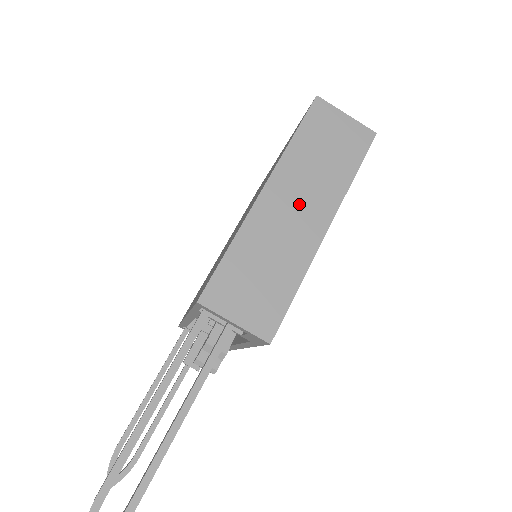
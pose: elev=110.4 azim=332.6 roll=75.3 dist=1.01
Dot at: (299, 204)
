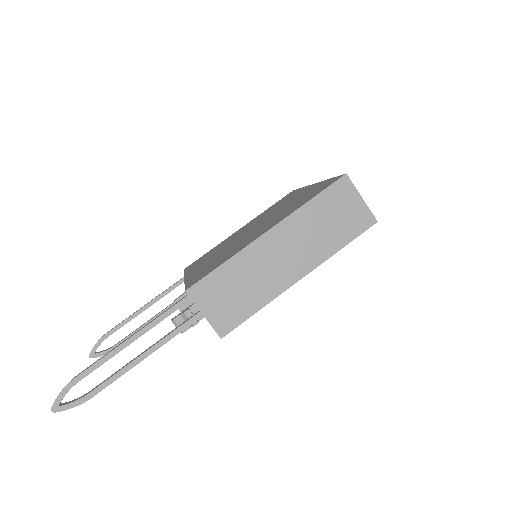
Dot at: (289, 252)
